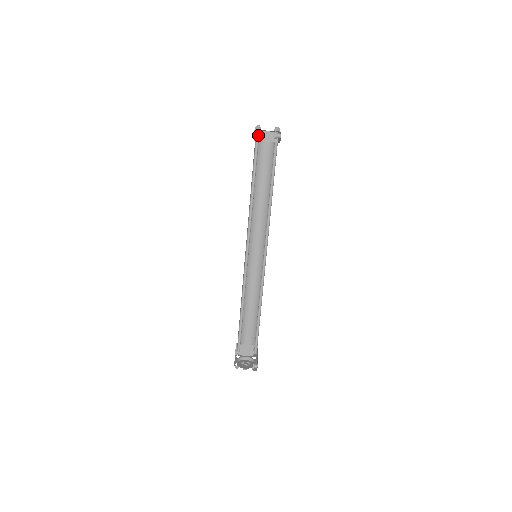
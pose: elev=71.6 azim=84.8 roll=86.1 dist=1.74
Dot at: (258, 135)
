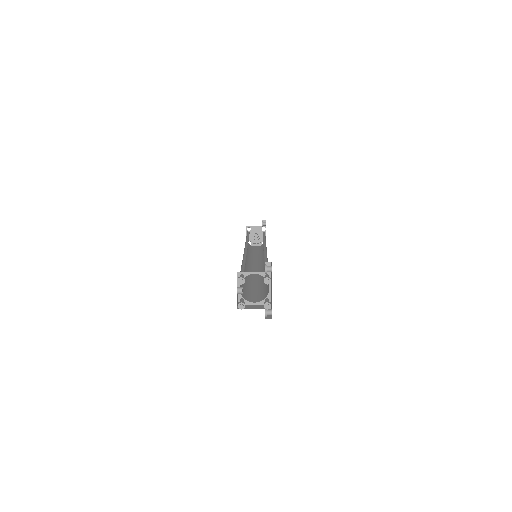
Dot at: occluded
